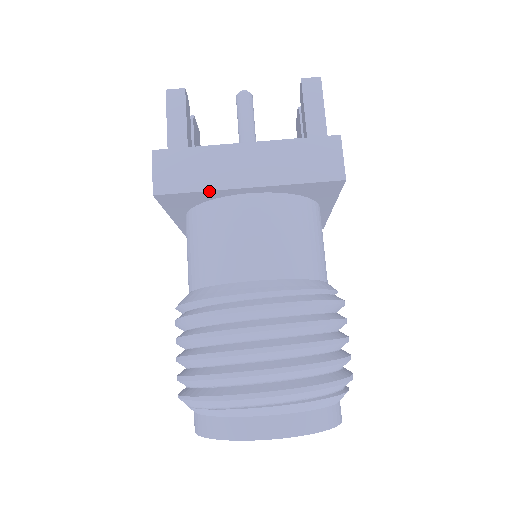
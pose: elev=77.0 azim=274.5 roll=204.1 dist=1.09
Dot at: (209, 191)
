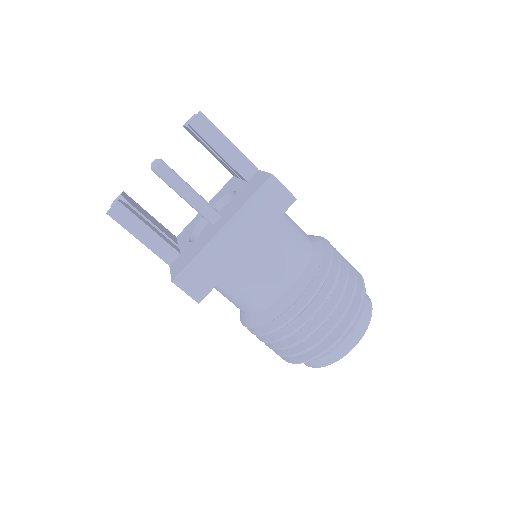
Dot at: occluded
